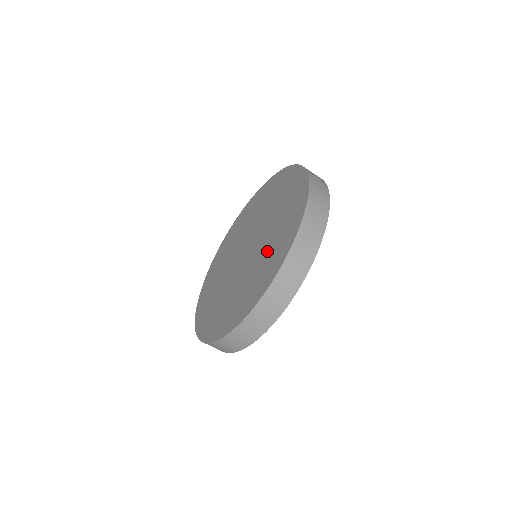
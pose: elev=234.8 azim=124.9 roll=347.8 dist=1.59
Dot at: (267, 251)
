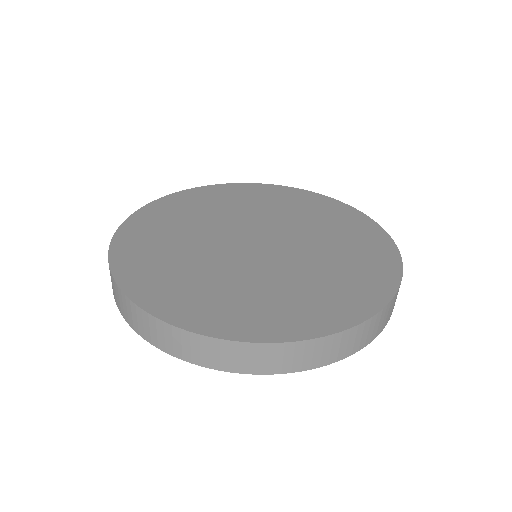
Dot at: (282, 289)
